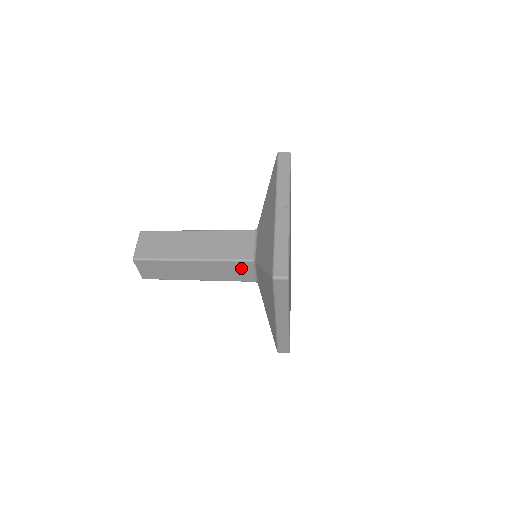
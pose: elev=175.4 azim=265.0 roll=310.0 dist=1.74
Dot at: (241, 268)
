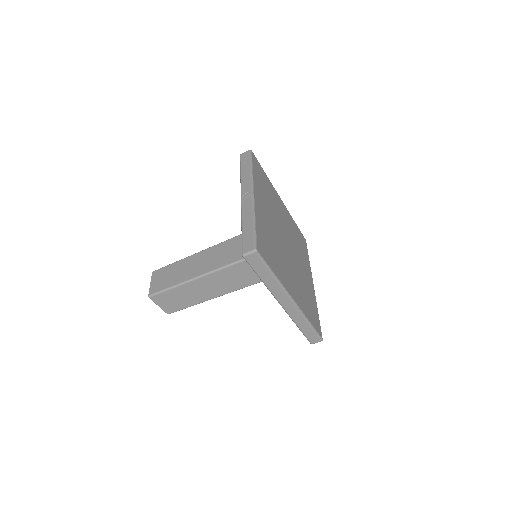
Dot at: (242, 270)
